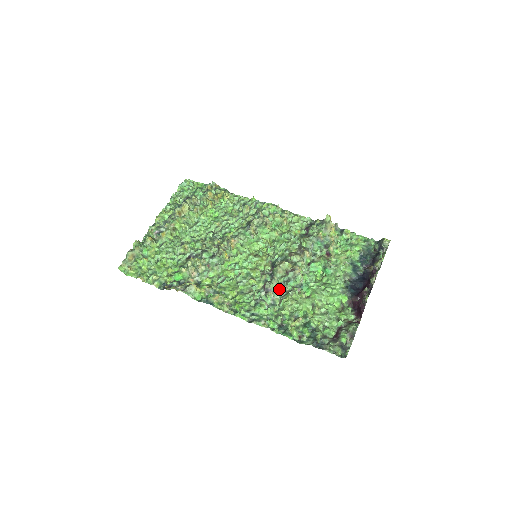
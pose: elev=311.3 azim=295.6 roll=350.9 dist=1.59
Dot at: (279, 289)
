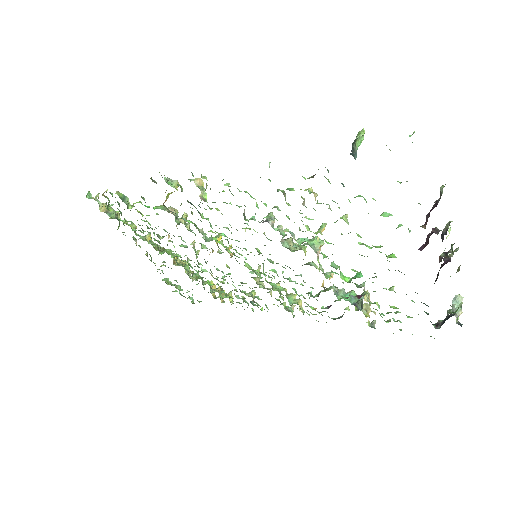
Dot at: (282, 234)
